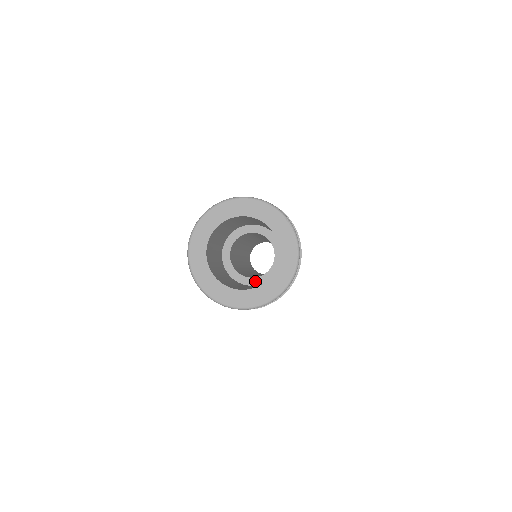
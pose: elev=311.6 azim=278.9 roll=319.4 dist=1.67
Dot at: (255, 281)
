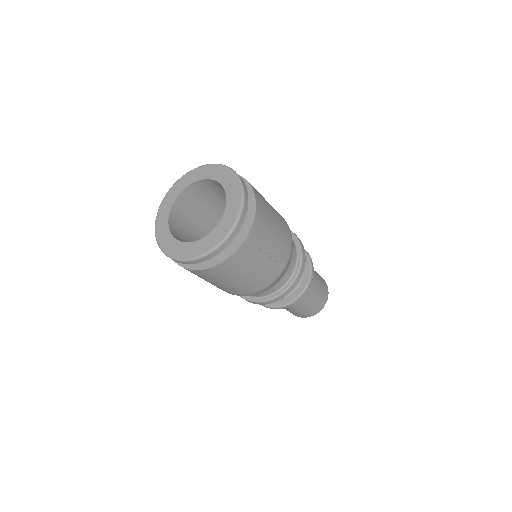
Dot at: occluded
